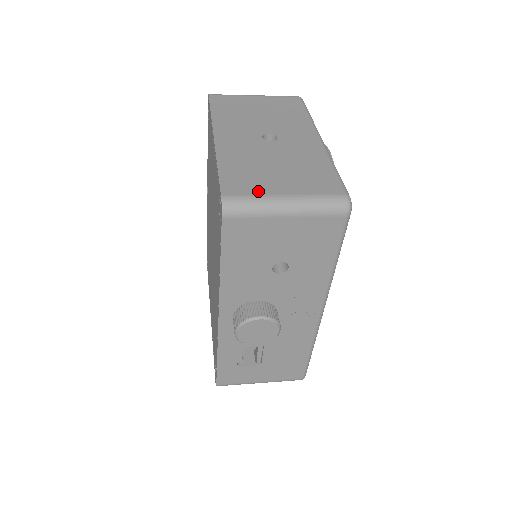
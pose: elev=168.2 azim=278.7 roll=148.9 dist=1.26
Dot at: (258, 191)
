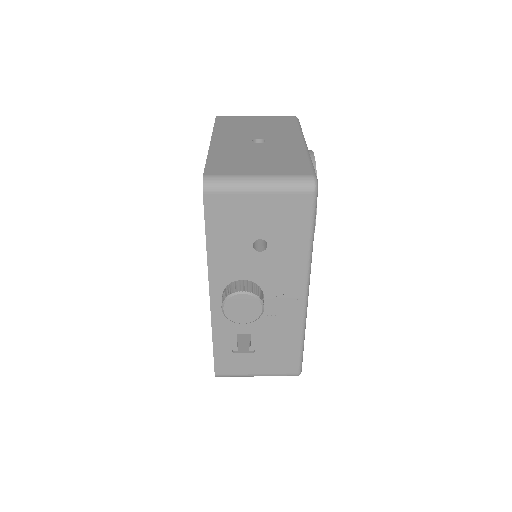
Dot at: (236, 172)
